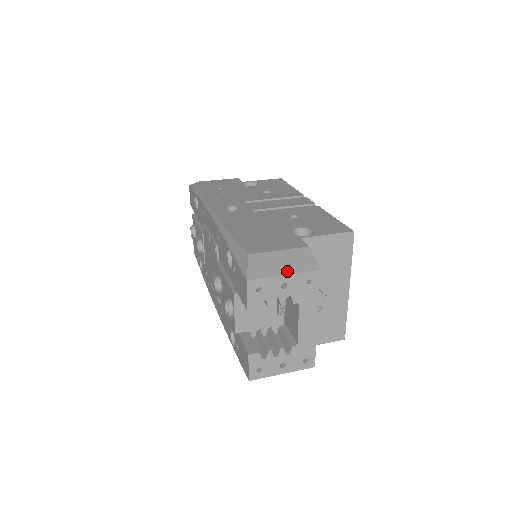
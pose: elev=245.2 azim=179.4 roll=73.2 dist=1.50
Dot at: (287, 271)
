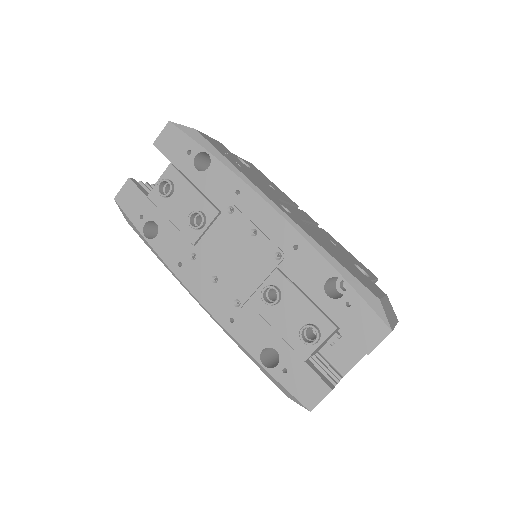
Dot at: (395, 322)
